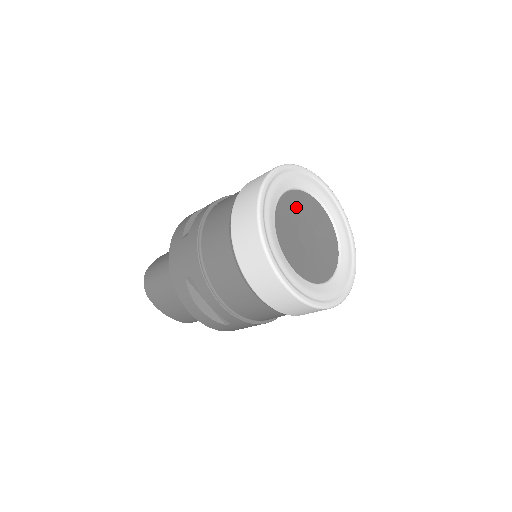
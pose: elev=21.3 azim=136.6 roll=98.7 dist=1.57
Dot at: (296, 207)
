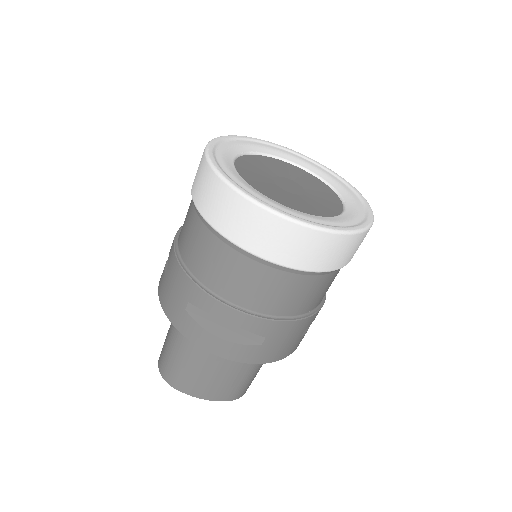
Dot at: (260, 166)
